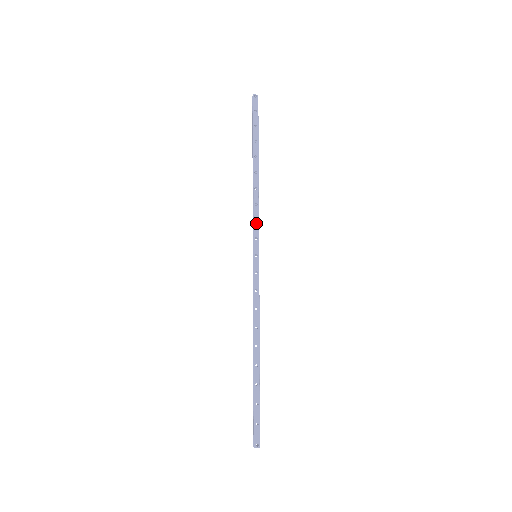
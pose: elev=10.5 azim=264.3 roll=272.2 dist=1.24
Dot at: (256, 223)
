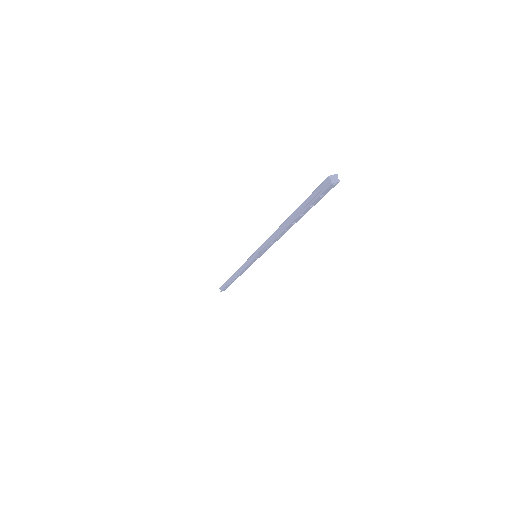
Dot at: (267, 249)
